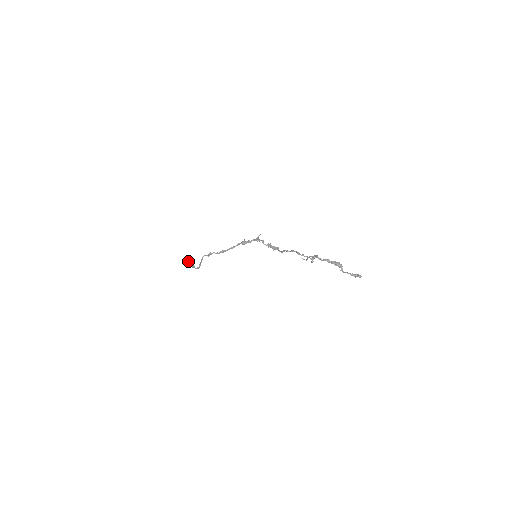
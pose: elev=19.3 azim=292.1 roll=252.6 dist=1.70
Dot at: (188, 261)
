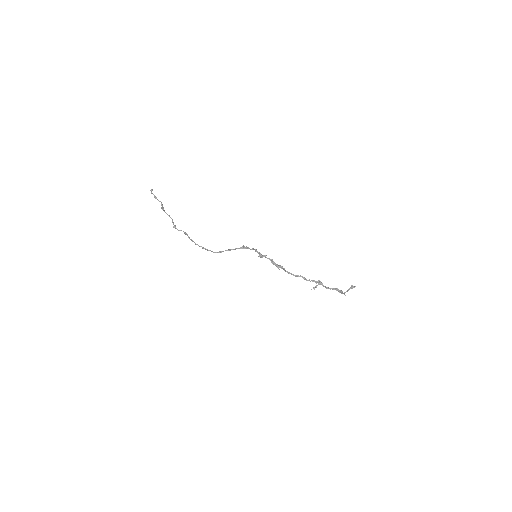
Dot at: (155, 197)
